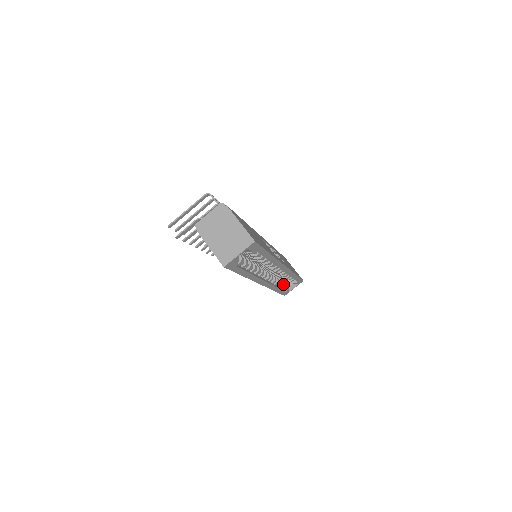
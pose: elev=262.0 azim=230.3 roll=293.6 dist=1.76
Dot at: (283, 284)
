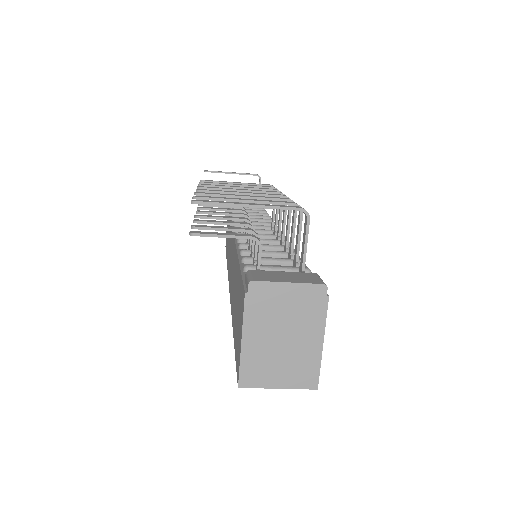
Dot at: occluded
